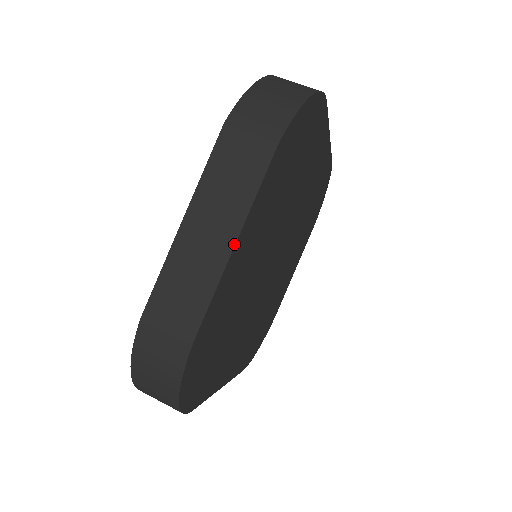
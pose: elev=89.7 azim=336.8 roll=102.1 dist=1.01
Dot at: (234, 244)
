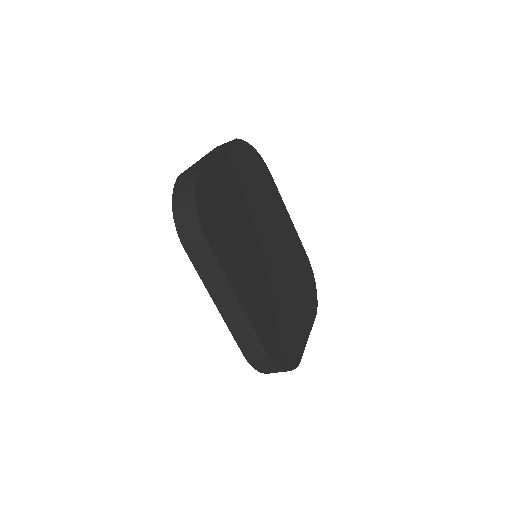
Dot at: (219, 152)
